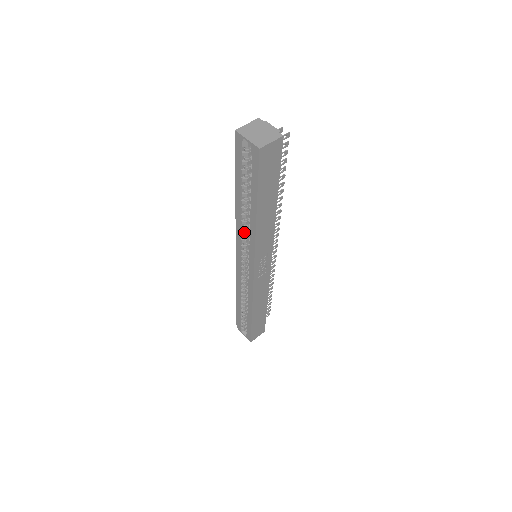
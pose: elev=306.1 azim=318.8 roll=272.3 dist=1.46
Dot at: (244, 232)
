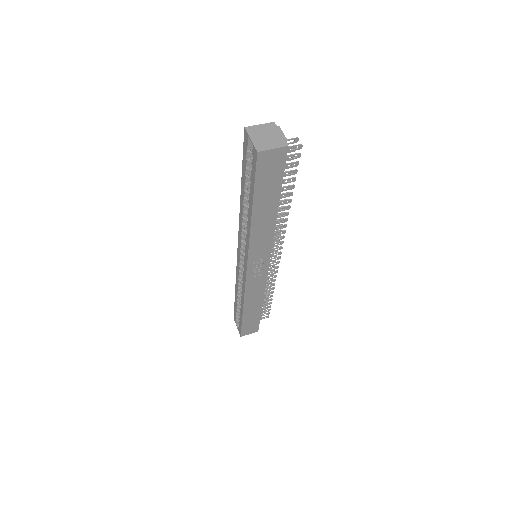
Dot at: (245, 229)
